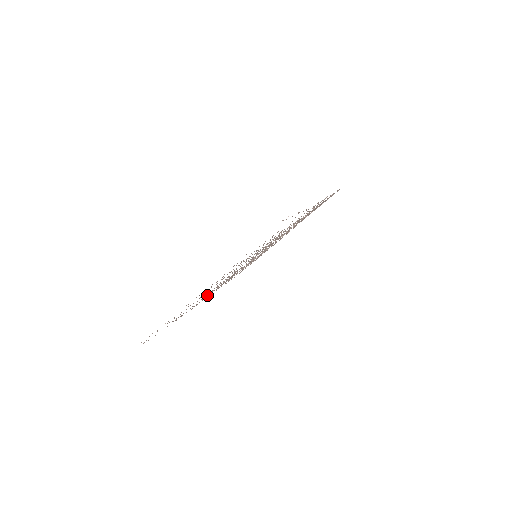
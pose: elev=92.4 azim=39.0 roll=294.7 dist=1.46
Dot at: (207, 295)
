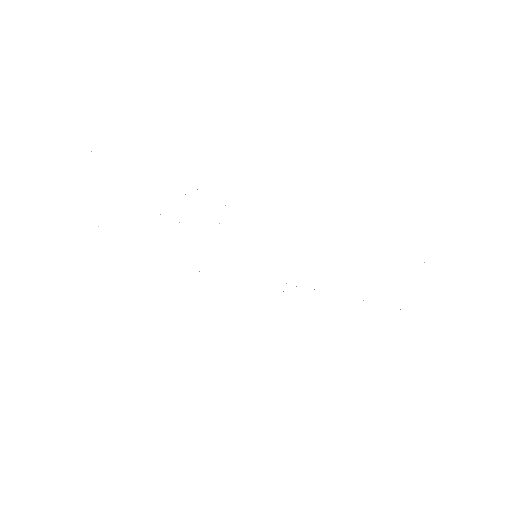
Dot at: occluded
